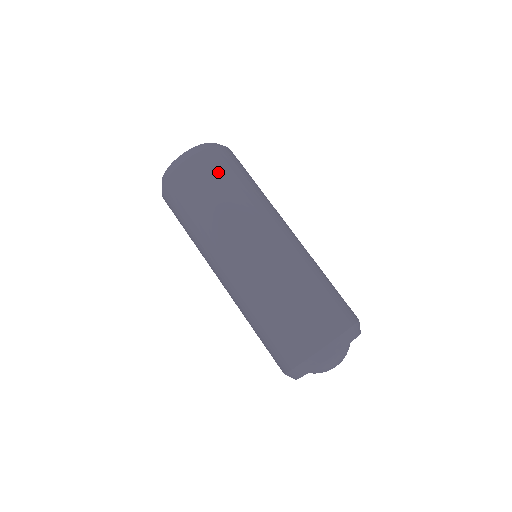
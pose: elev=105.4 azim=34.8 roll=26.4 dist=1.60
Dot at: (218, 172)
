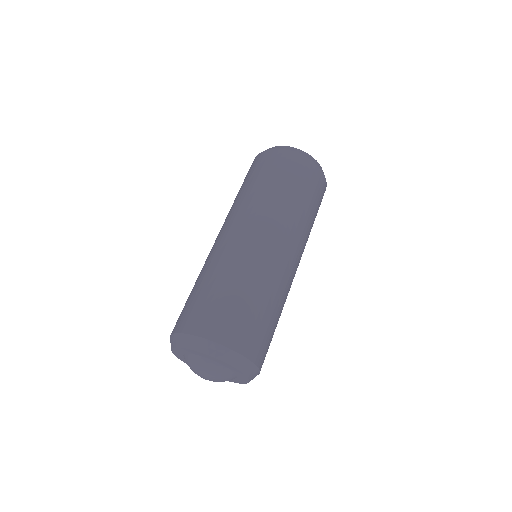
Dot at: (309, 185)
